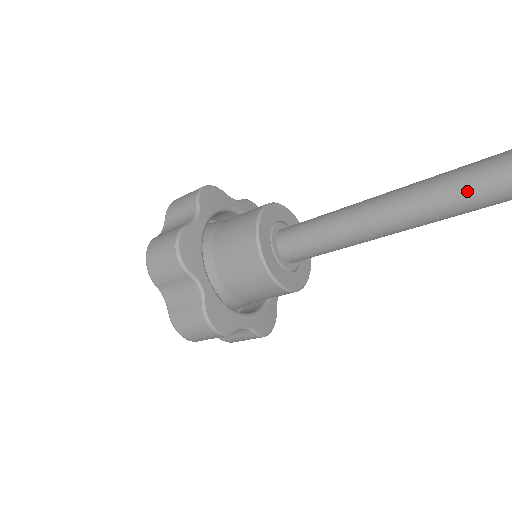
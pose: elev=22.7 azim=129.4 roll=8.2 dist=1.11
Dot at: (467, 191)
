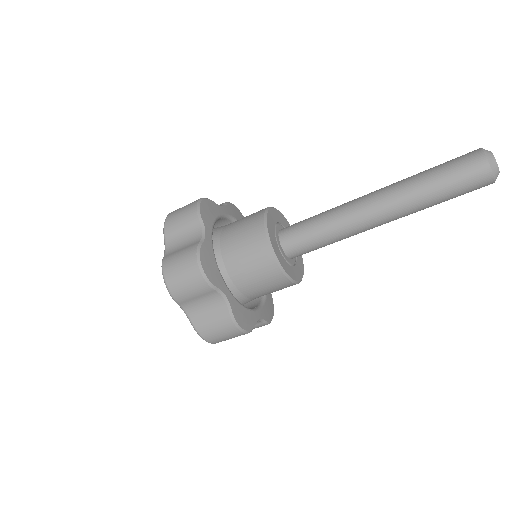
Dot at: (439, 171)
